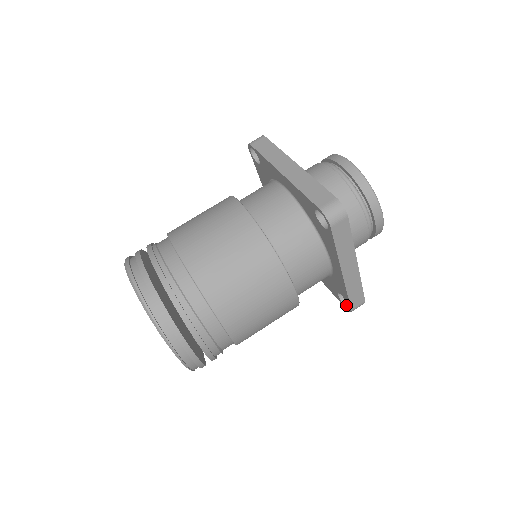
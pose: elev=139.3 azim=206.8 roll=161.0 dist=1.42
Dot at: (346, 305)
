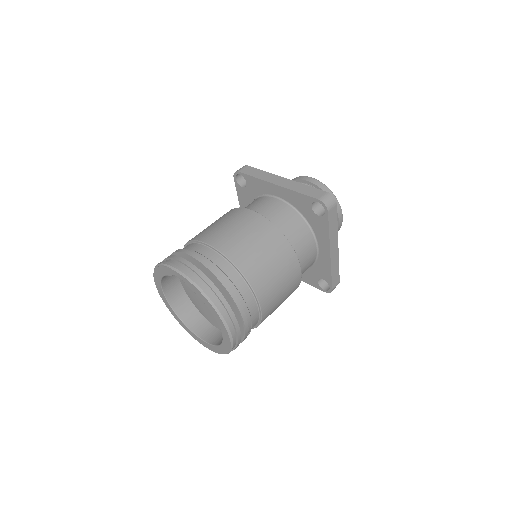
Dot at: (325, 289)
